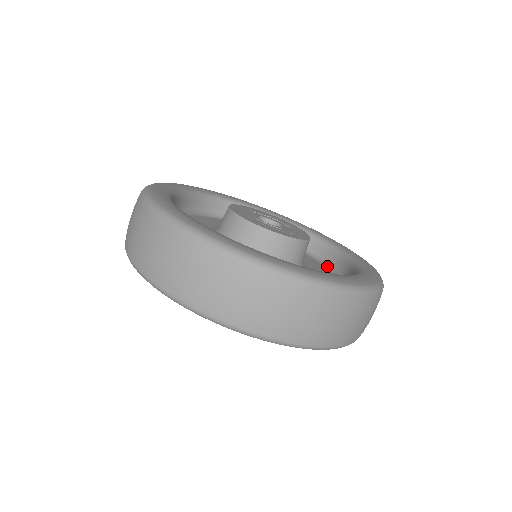
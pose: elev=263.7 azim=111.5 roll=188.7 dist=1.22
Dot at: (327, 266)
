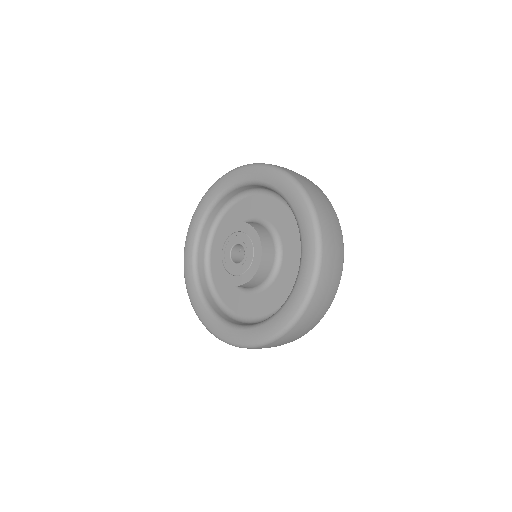
Dot at: occluded
